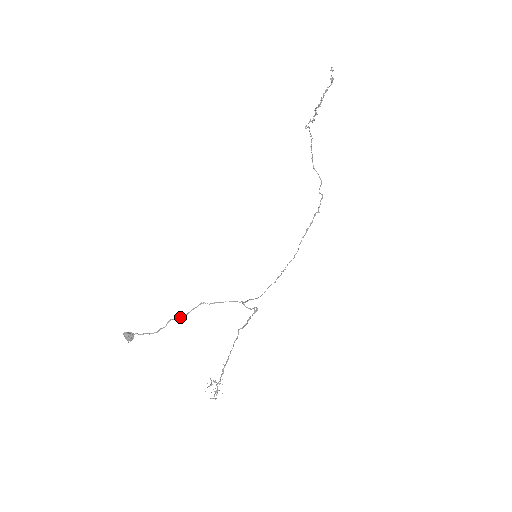
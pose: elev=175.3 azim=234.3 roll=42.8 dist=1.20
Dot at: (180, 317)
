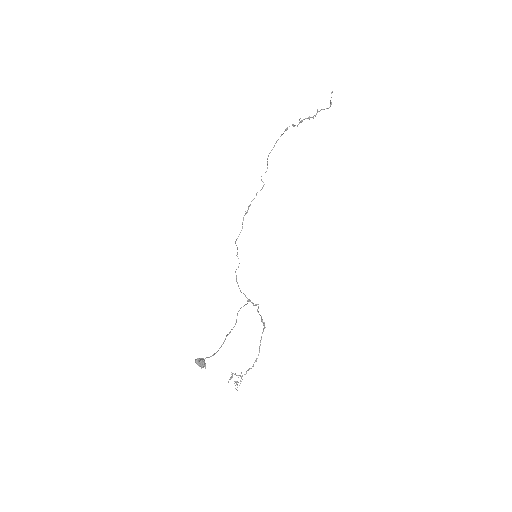
Dot at: occluded
